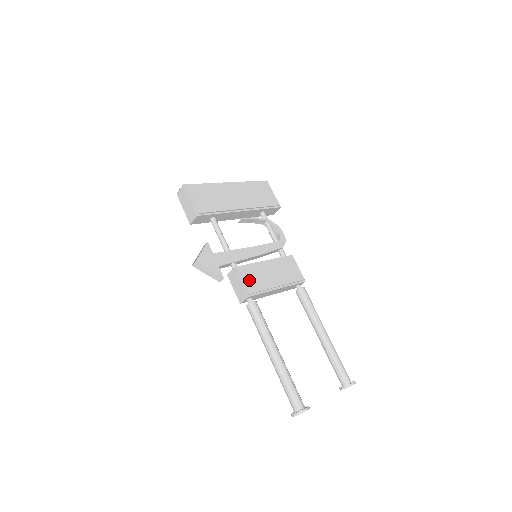
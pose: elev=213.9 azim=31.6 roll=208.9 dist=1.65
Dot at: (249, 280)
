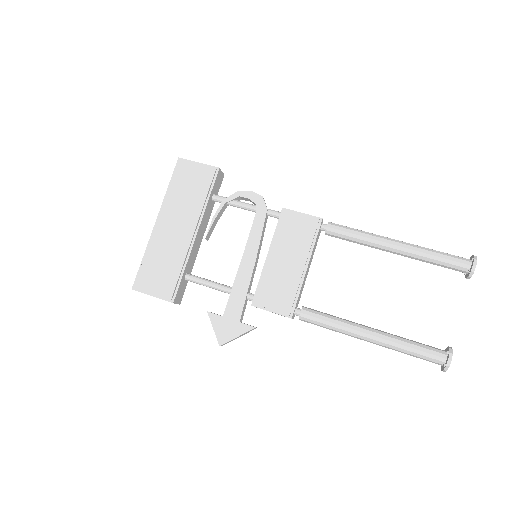
Dot at: (275, 302)
